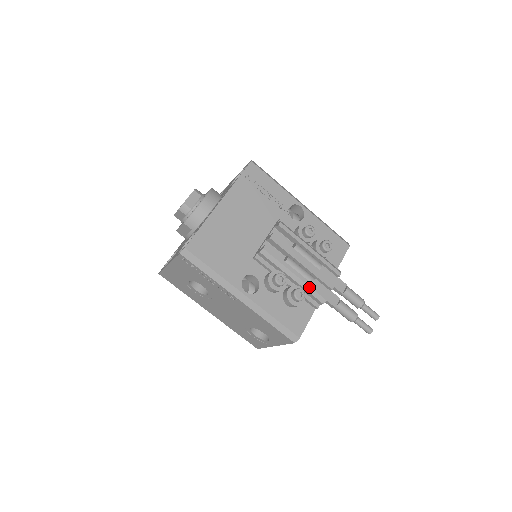
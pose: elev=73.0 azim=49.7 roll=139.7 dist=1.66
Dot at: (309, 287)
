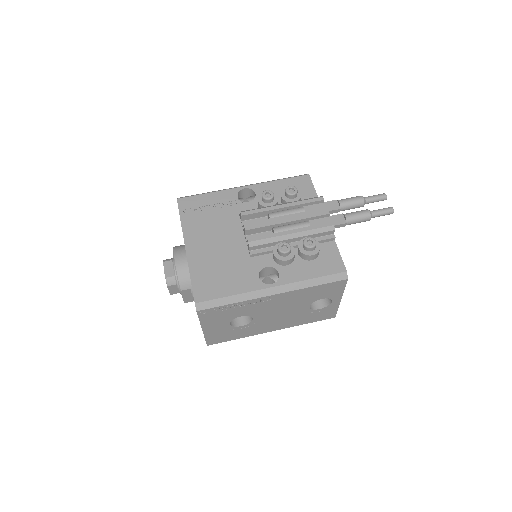
Dot at: (311, 230)
